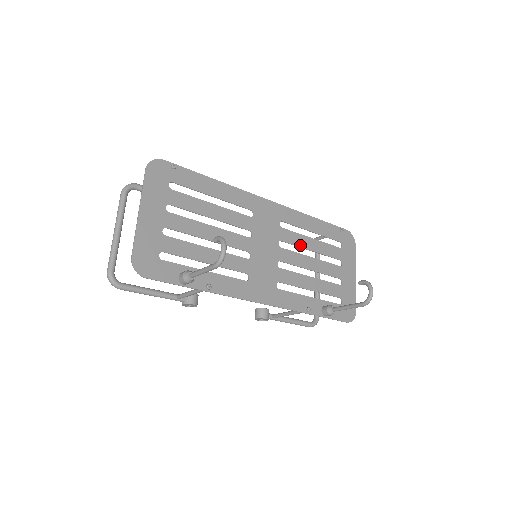
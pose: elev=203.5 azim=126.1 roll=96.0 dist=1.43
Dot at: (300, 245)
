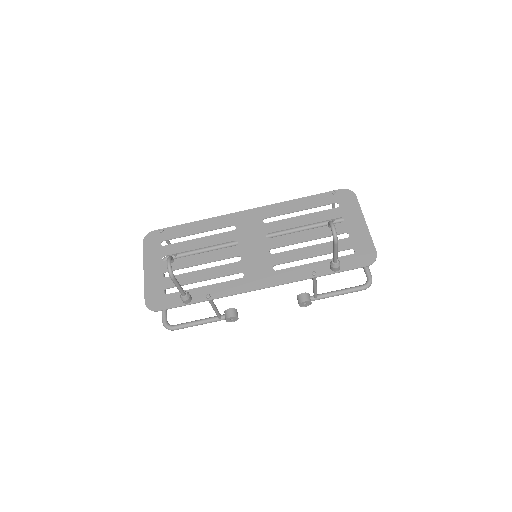
Dot at: (289, 227)
